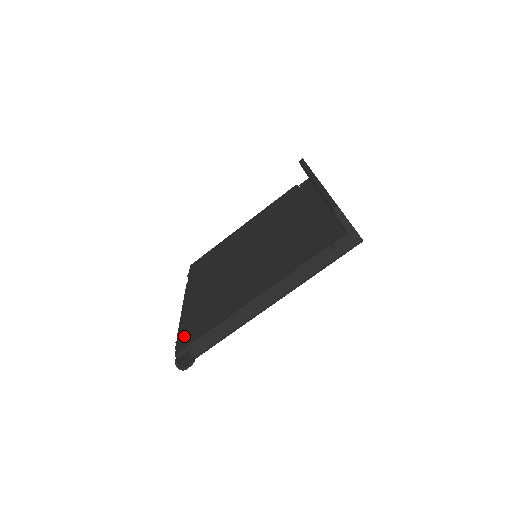
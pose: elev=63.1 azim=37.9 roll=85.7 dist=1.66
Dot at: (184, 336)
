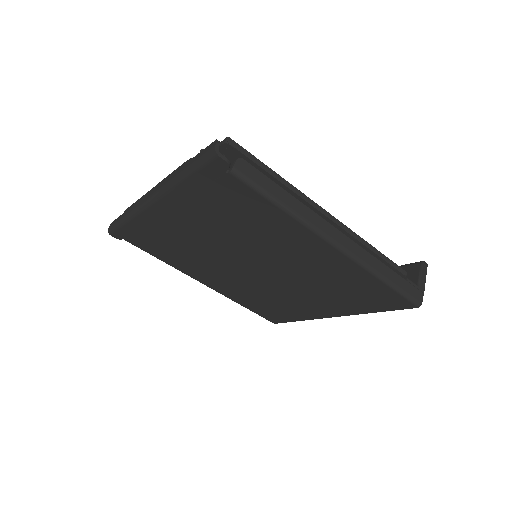
Dot at: occluded
